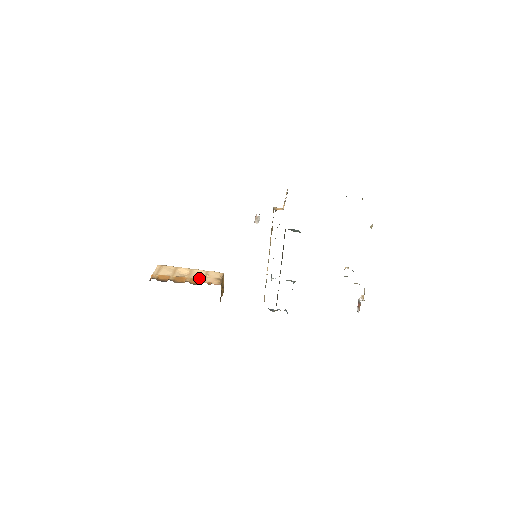
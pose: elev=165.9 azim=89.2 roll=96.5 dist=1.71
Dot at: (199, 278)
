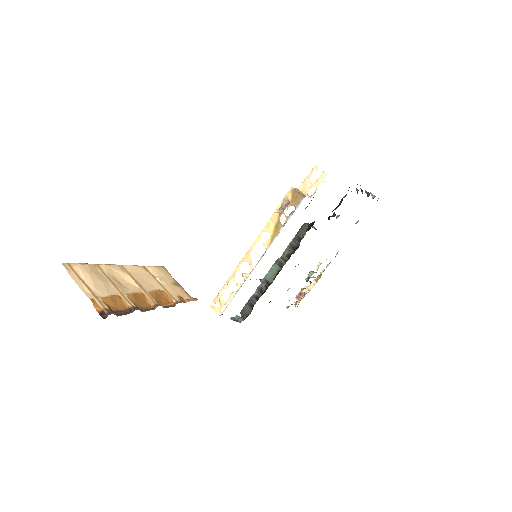
Dot at: (159, 290)
